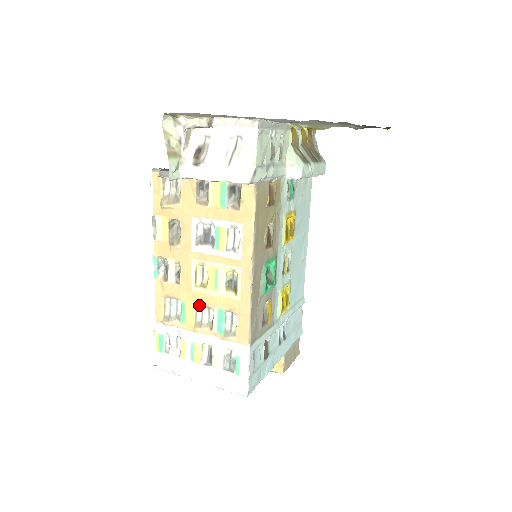
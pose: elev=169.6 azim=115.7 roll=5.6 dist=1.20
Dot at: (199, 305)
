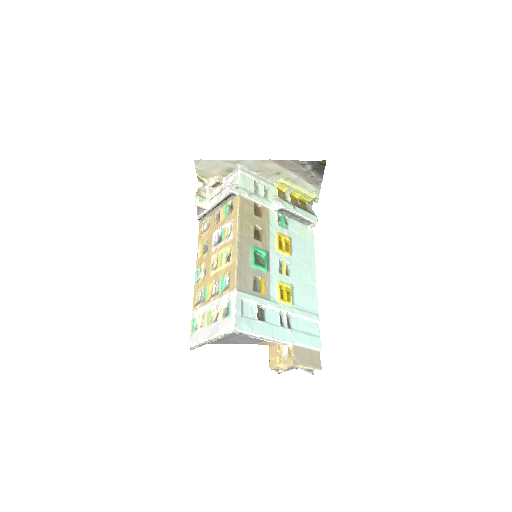
Dot at: (214, 283)
